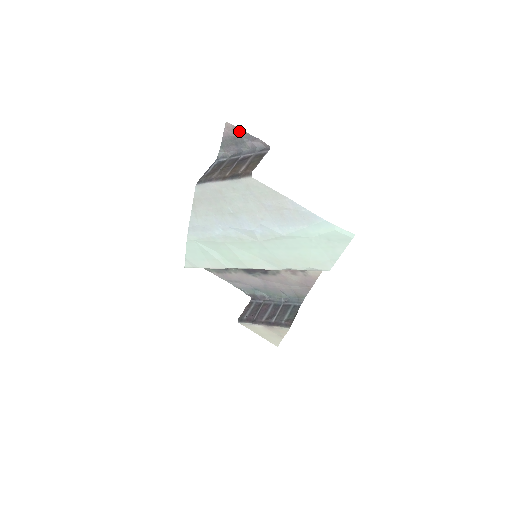
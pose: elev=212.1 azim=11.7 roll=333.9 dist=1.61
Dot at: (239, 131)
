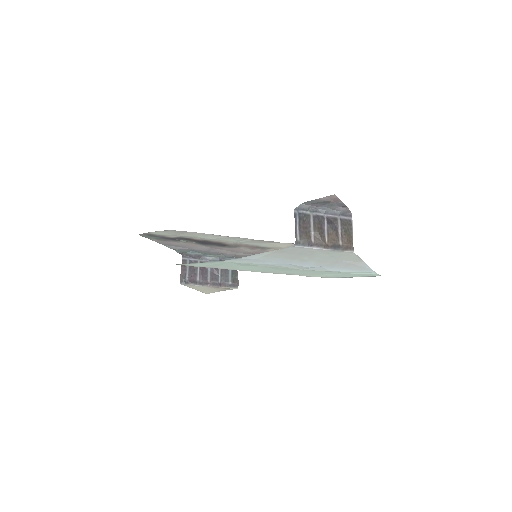
Dot at: (338, 200)
